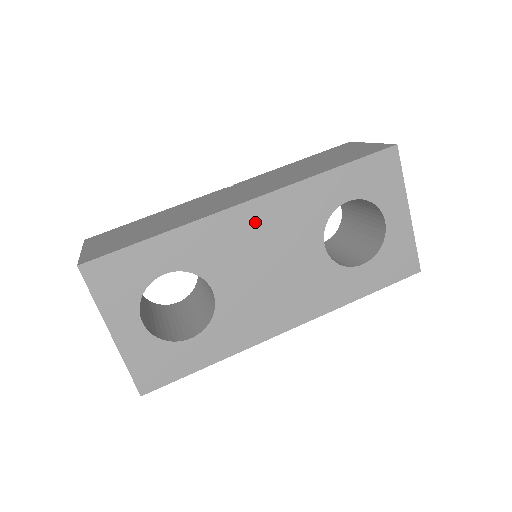
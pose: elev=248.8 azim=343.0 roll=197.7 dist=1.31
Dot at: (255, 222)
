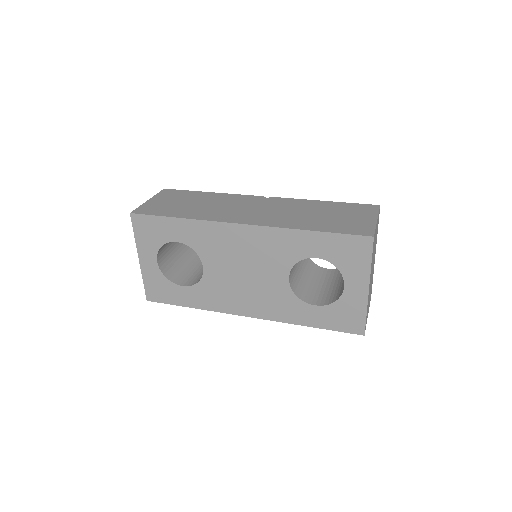
Dot at: (242, 239)
